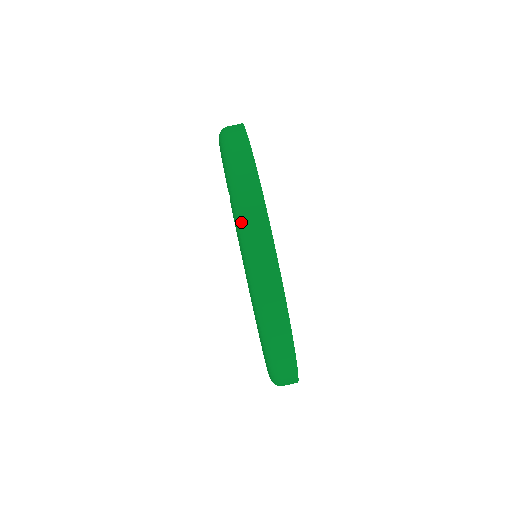
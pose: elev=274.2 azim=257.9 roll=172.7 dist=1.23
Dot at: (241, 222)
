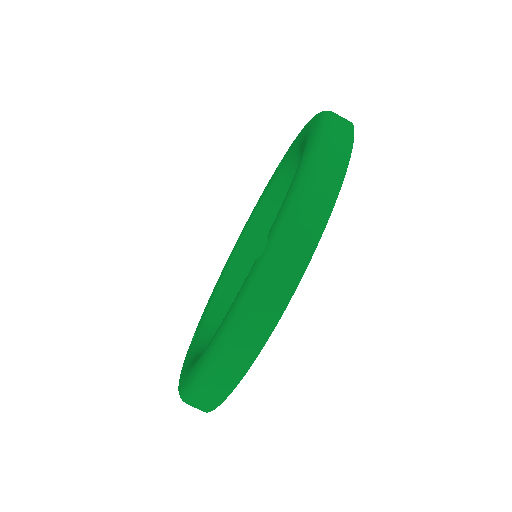
Dot at: (247, 304)
